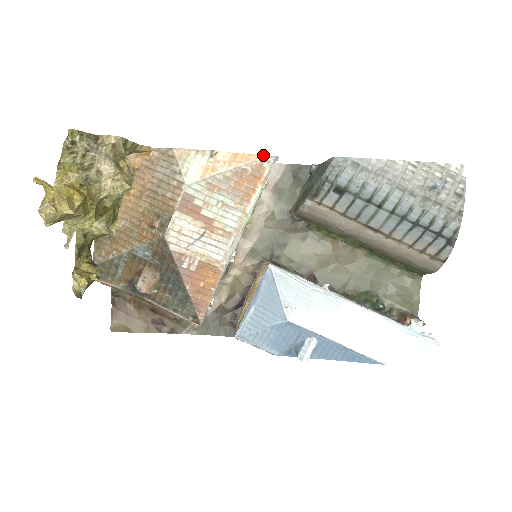
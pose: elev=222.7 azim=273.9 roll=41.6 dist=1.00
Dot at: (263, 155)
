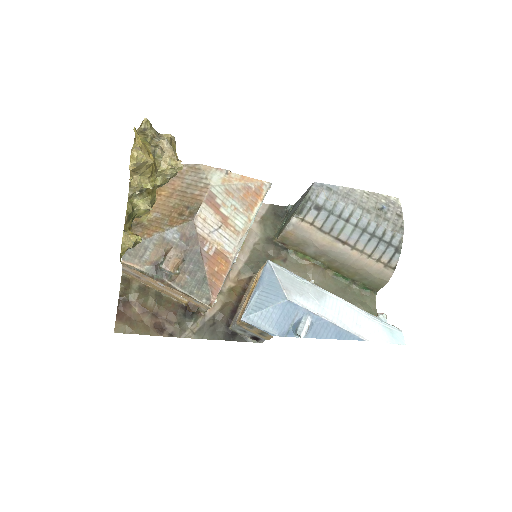
Dot at: (262, 181)
